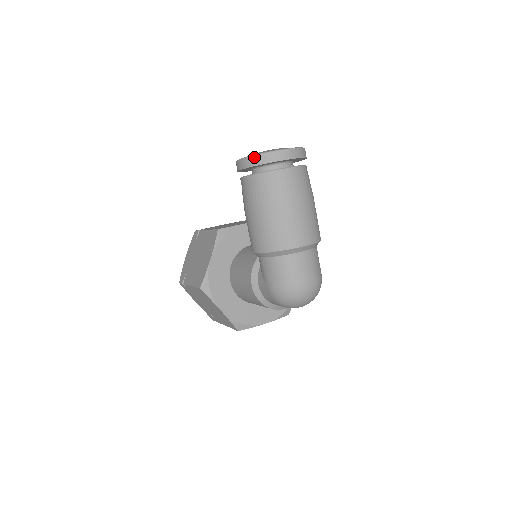
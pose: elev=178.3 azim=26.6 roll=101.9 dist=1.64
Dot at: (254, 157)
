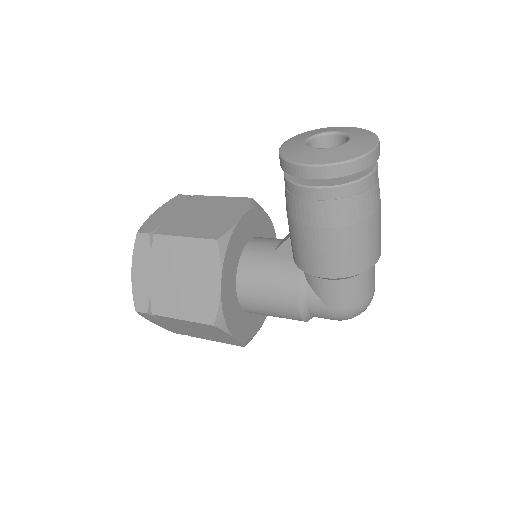
Dot at: (346, 164)
